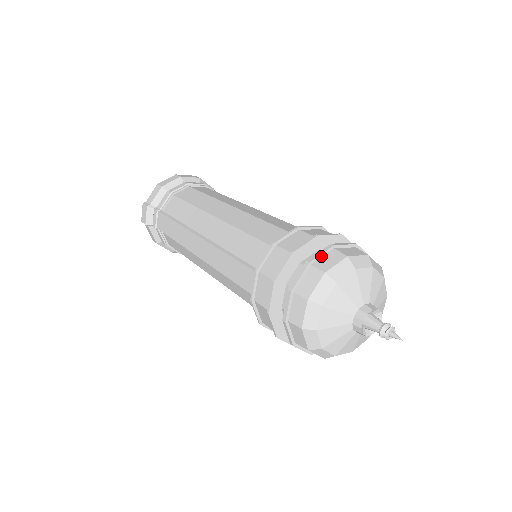
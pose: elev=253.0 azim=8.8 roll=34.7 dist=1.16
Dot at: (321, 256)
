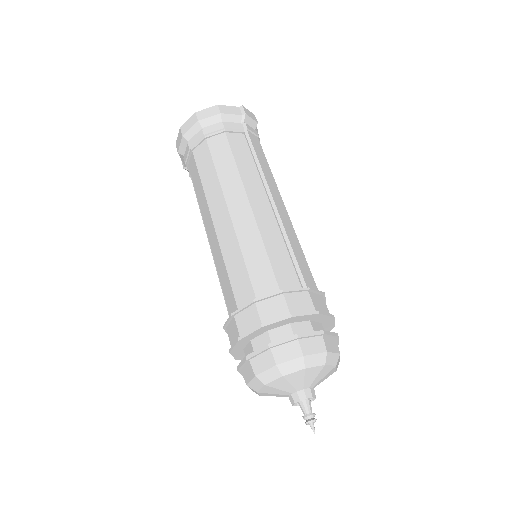
Dot at: (243, 365)
